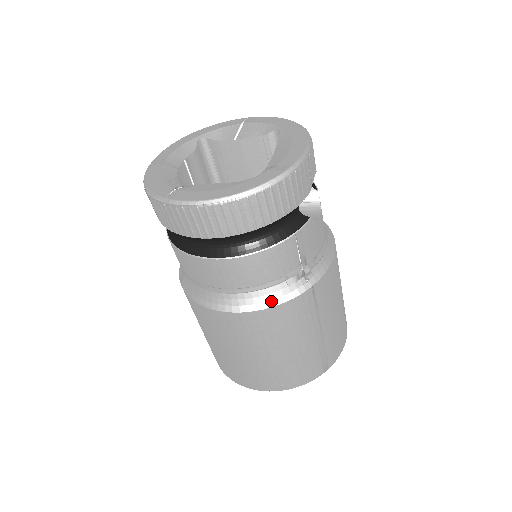
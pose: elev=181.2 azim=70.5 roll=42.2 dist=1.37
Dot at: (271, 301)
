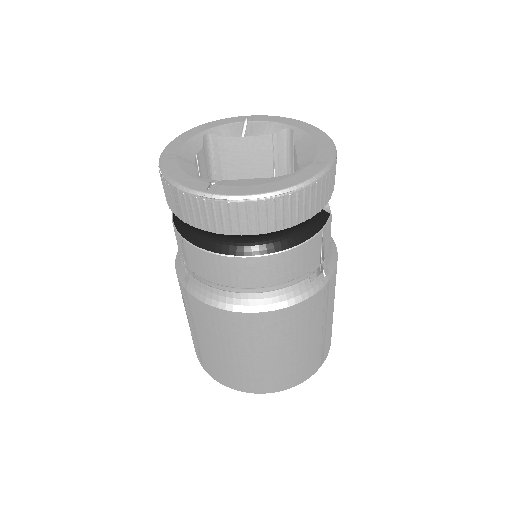
Dot at: (296, 298)
